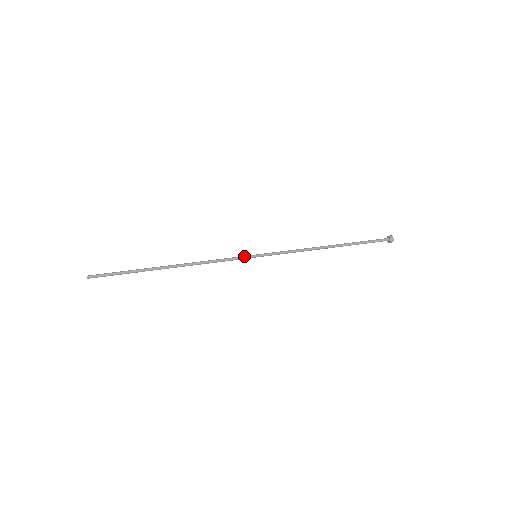
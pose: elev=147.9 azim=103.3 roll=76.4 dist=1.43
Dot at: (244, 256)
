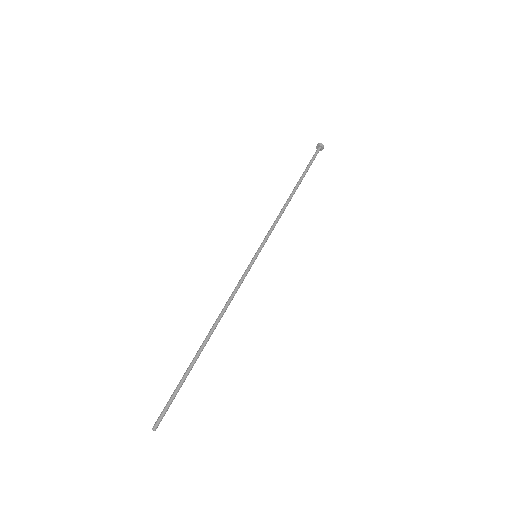
Dot at: (248, 266)
